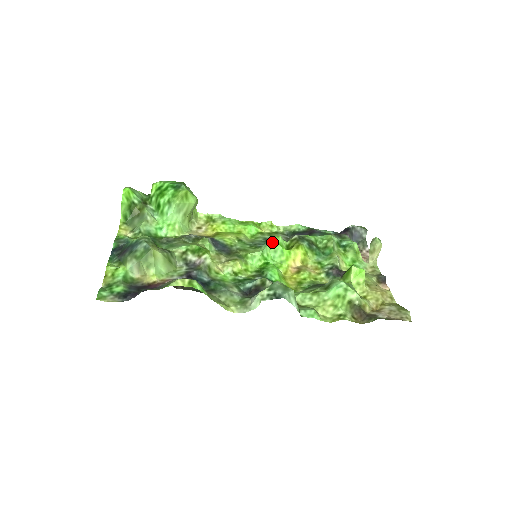
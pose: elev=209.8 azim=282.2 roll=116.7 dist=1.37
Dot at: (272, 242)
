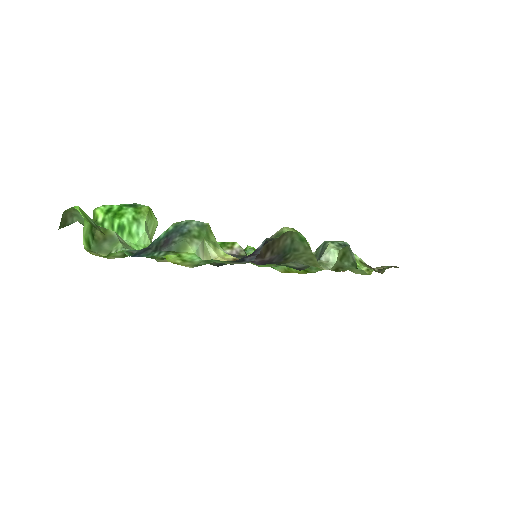
Dot at: (252, 248)
